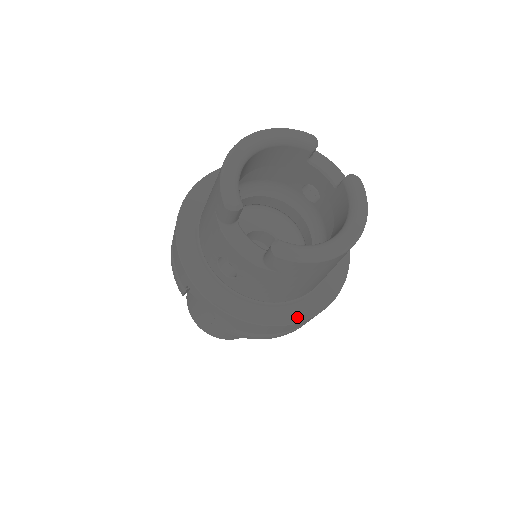
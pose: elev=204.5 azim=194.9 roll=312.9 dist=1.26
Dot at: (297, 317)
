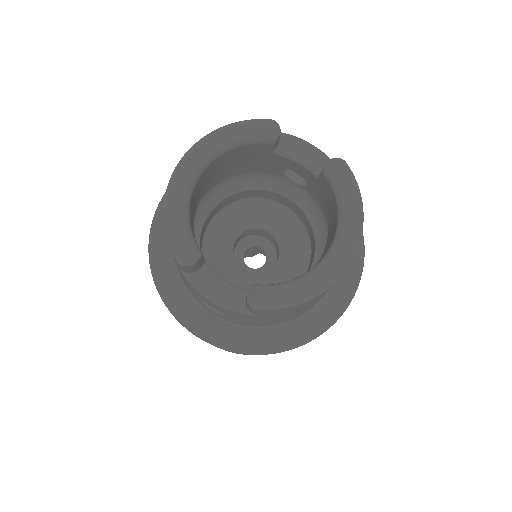
Dot at: (313, 332)
